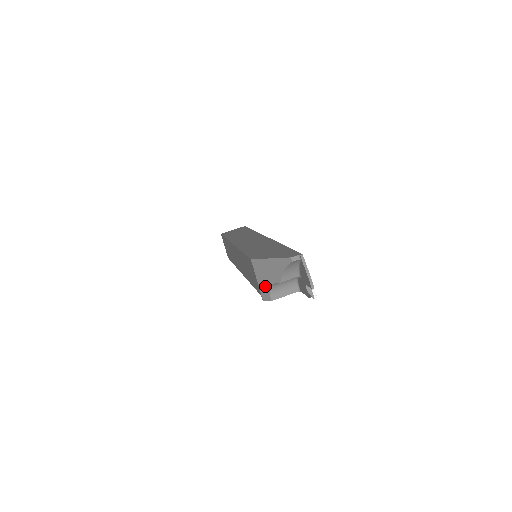
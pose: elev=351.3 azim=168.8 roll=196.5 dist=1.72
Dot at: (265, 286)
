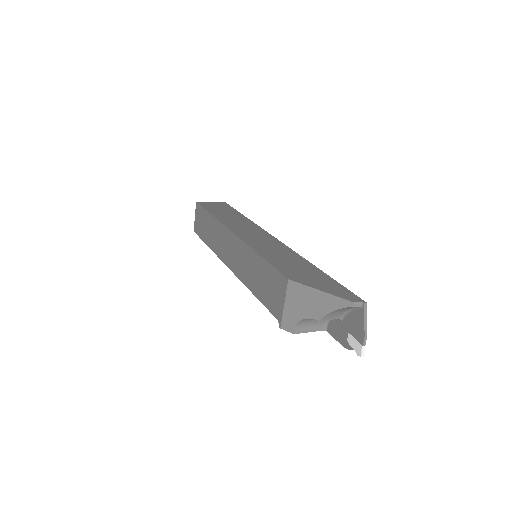
Dot at: (293, 315)
